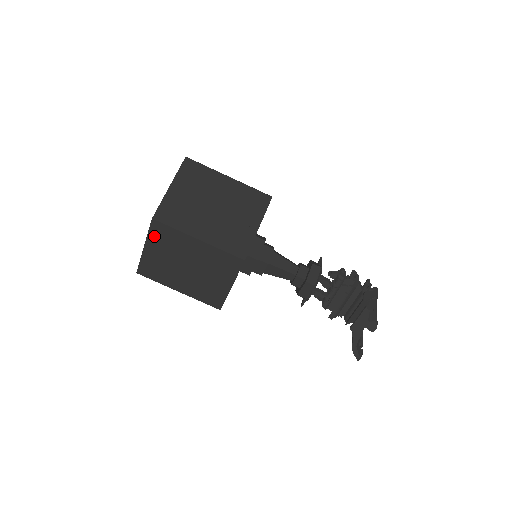
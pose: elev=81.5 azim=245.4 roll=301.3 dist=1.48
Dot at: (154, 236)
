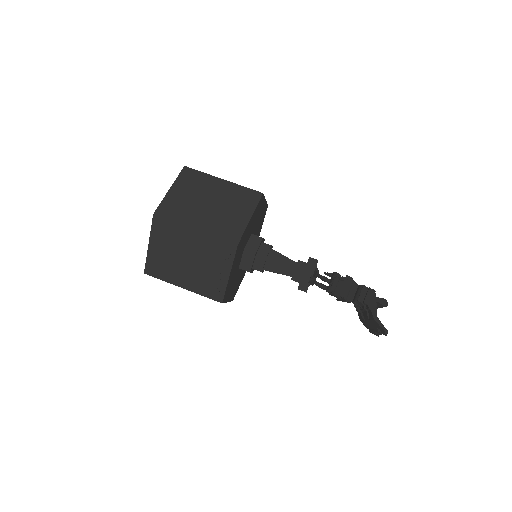
Dot at: (182, 179)
